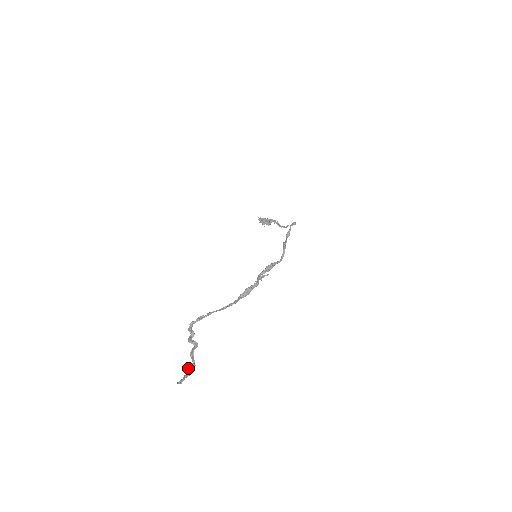
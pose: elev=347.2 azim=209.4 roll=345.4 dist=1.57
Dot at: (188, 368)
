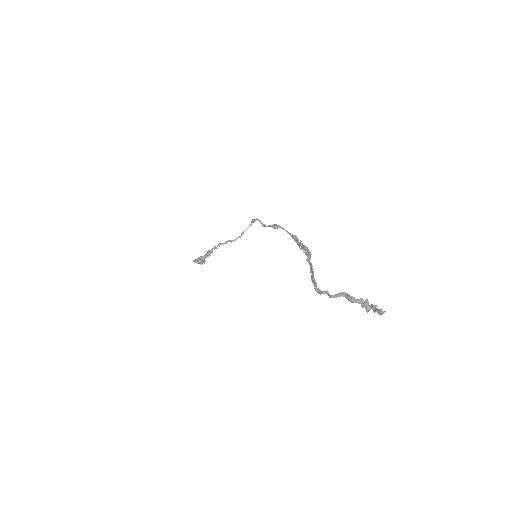
Dot at: (366, 307)
